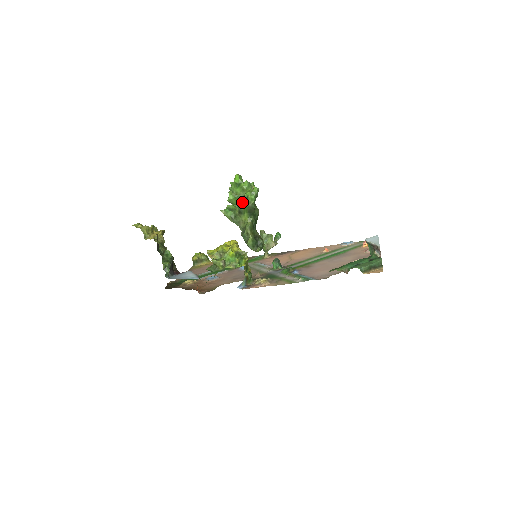
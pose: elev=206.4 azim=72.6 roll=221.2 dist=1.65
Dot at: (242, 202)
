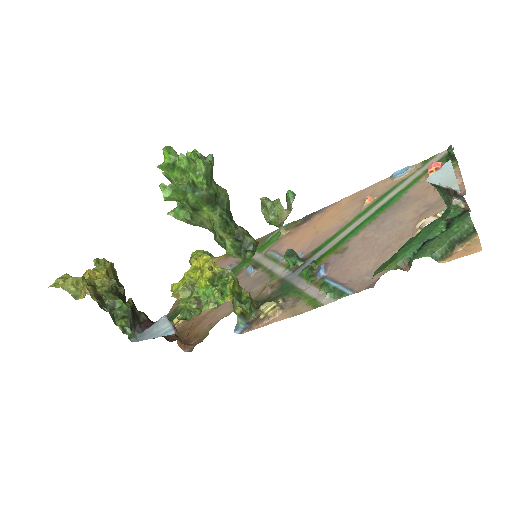
Dot at: (188, 194)
